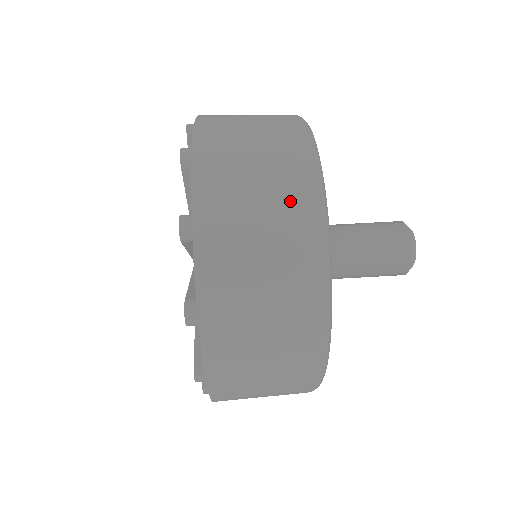
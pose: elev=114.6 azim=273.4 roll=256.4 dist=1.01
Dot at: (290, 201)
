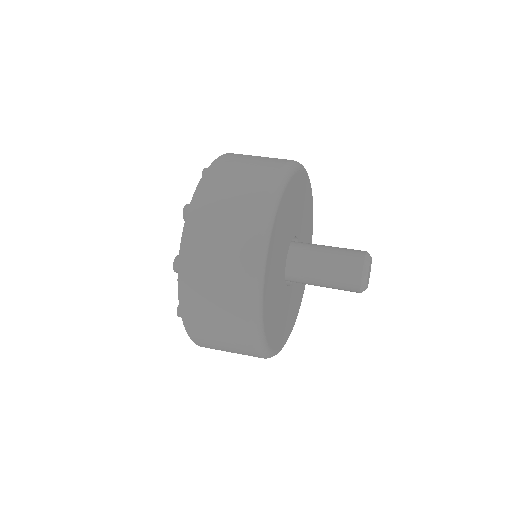
Dot at: occluded
